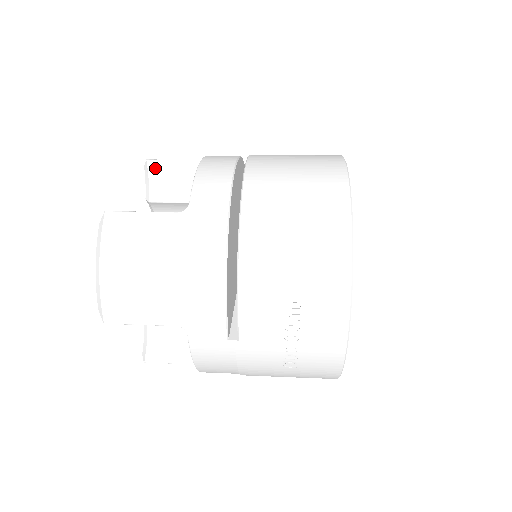
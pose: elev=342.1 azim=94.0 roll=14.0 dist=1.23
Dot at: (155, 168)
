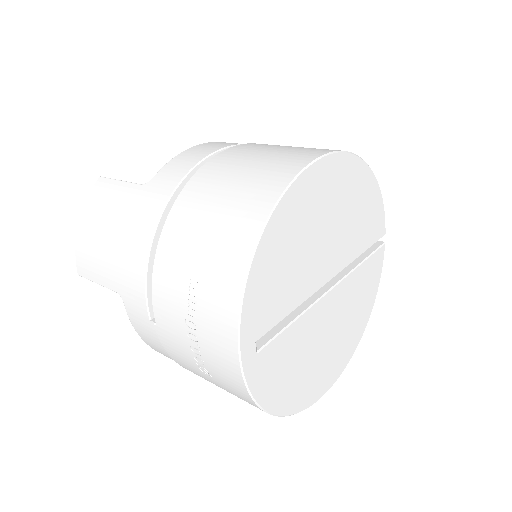
Dot at: occluded
